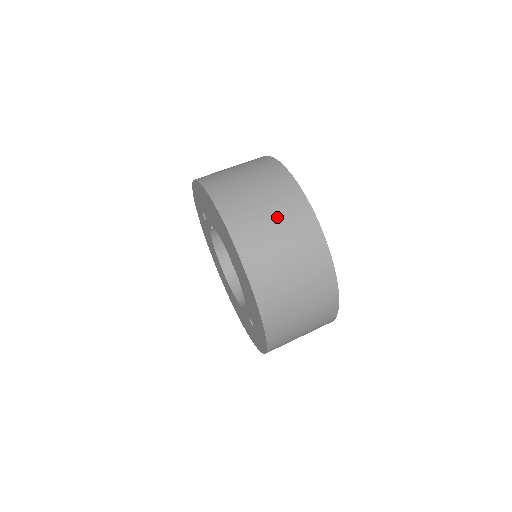
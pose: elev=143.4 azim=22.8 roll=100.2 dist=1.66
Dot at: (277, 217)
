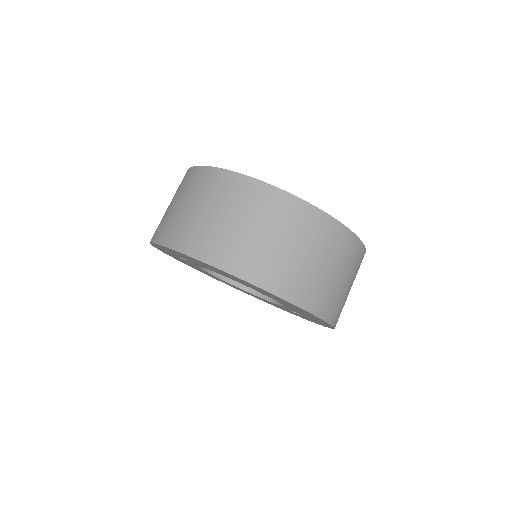
Dot at: (297, 242)
